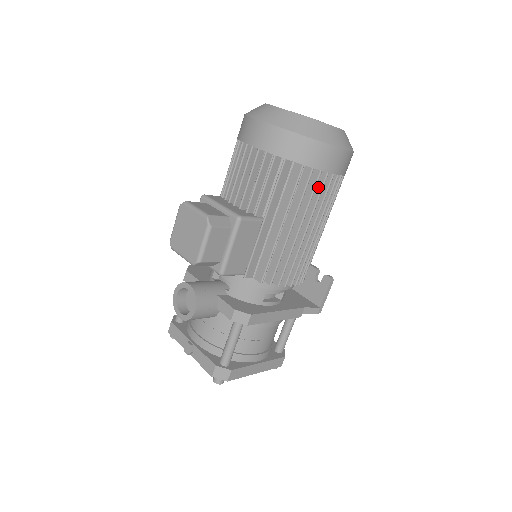
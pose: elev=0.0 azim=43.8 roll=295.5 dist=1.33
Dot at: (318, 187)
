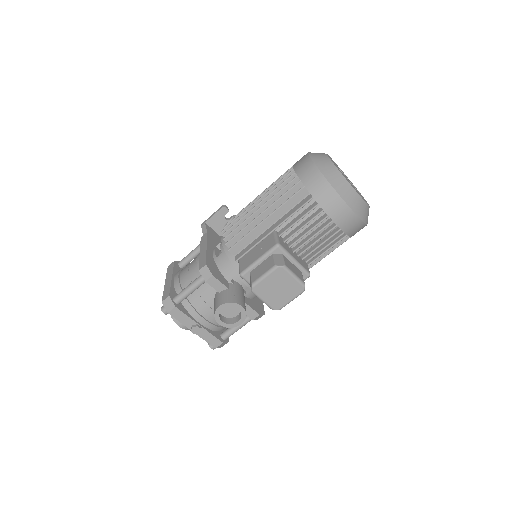
Dot at: occluded
